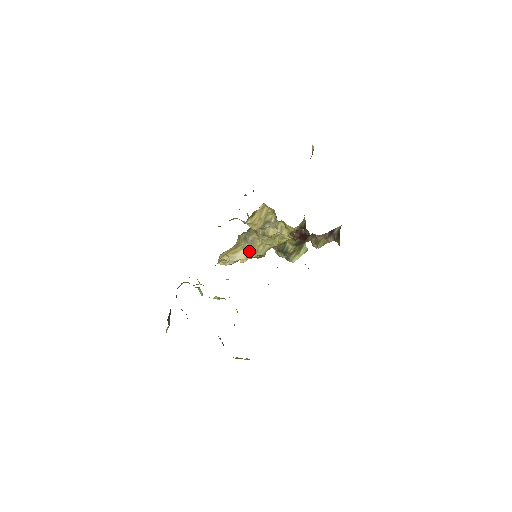
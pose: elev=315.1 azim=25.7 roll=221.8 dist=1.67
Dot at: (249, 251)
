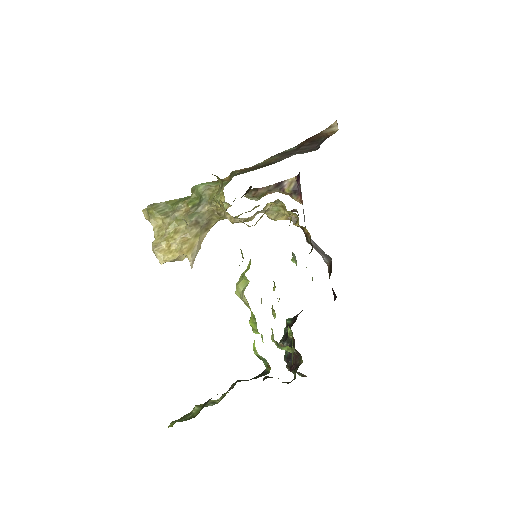
Dot at: (203, 237)
